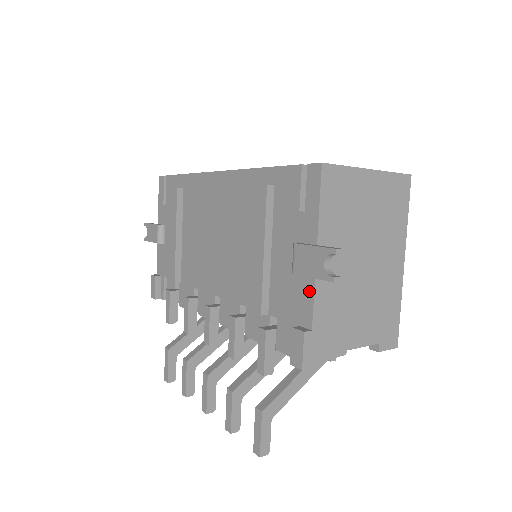
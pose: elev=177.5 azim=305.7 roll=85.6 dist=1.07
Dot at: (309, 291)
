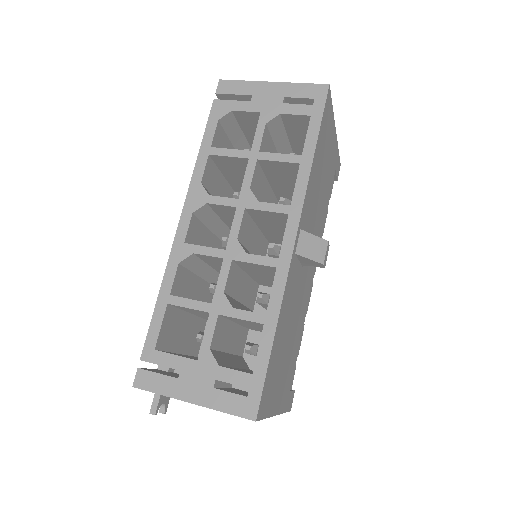
Dot at: occluded
